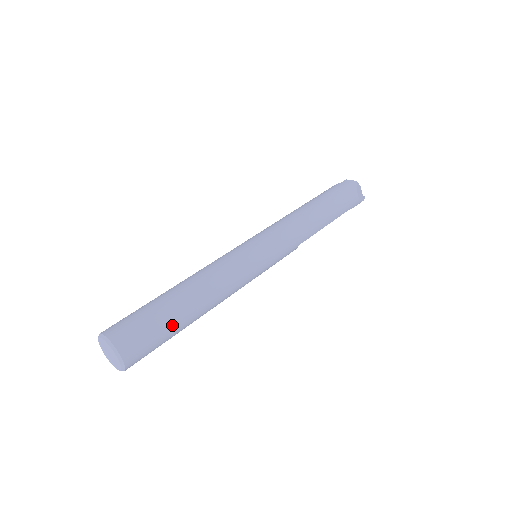
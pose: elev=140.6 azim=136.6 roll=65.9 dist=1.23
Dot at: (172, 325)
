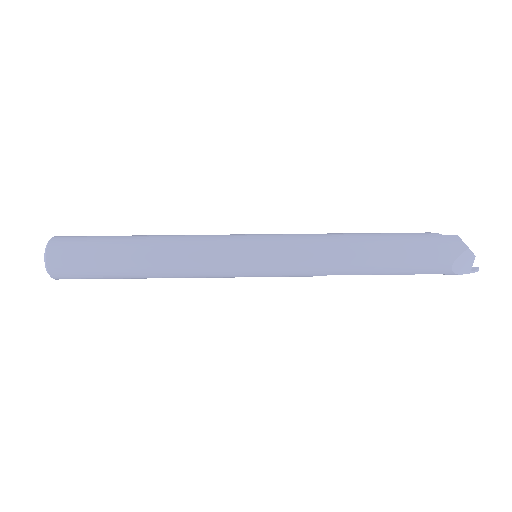
Dot at: (109, 271)
